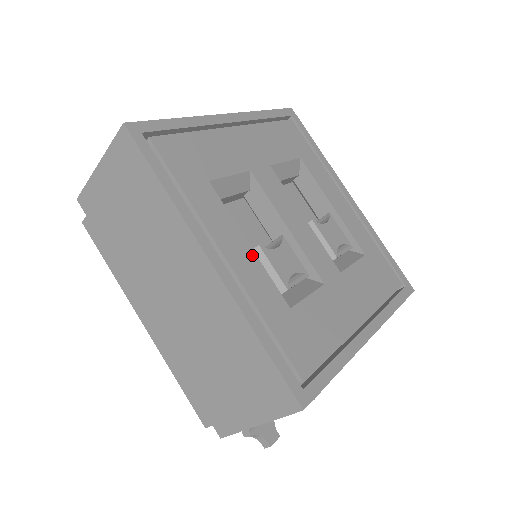
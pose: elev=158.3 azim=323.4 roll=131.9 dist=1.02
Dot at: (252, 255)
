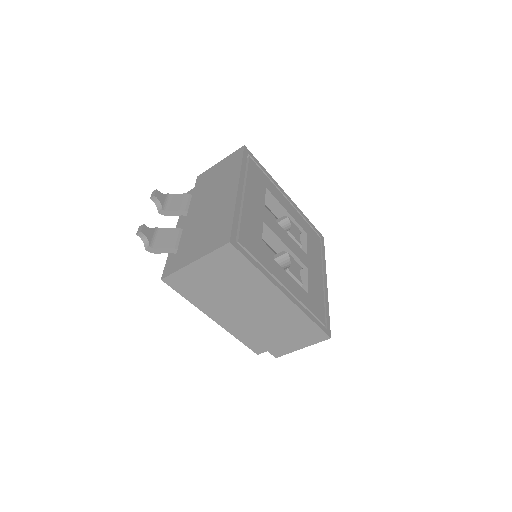
Dot at: (290, 277)
